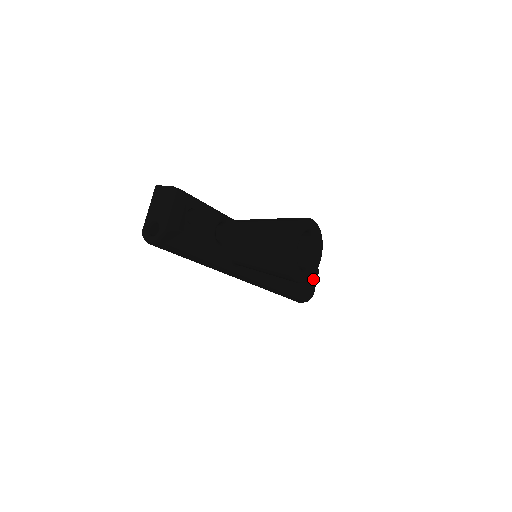
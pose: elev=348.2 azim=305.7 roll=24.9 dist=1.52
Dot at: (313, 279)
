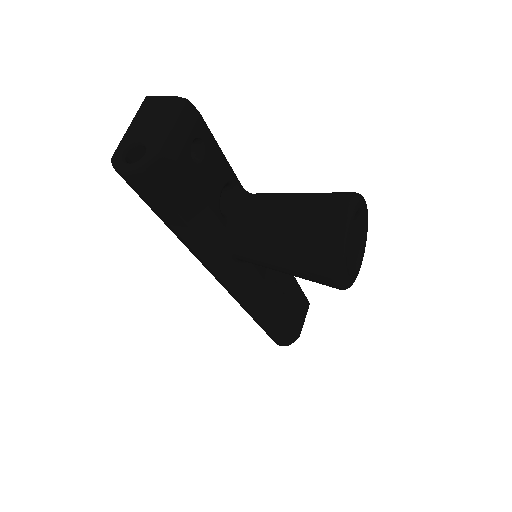
Dot at: (303, 315)
